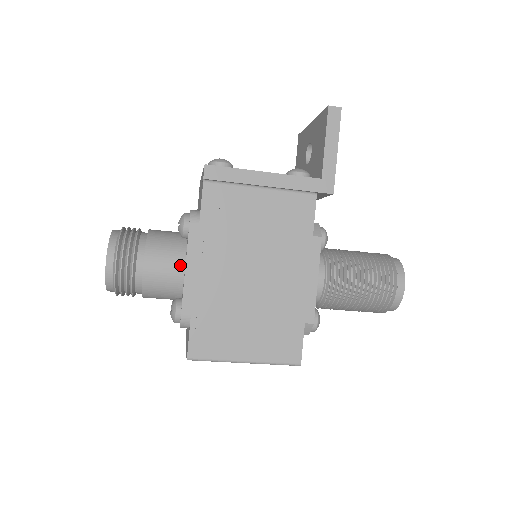
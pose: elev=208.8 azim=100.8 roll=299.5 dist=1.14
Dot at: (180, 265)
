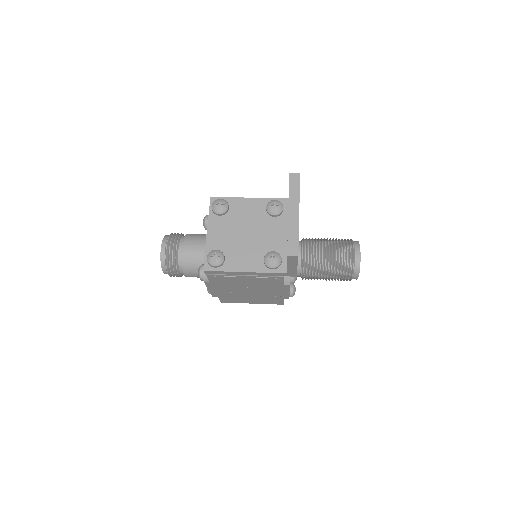
Dot at: occluded
